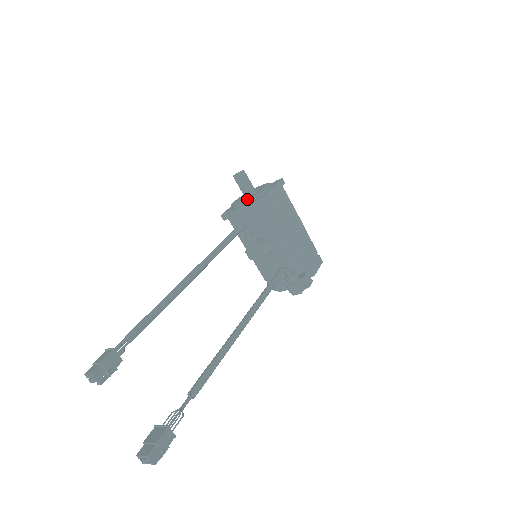
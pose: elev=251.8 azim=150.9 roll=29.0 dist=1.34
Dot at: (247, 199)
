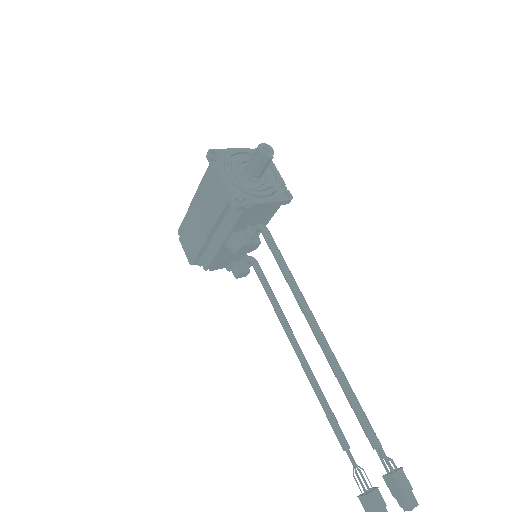
Dot at: (267, 188)
